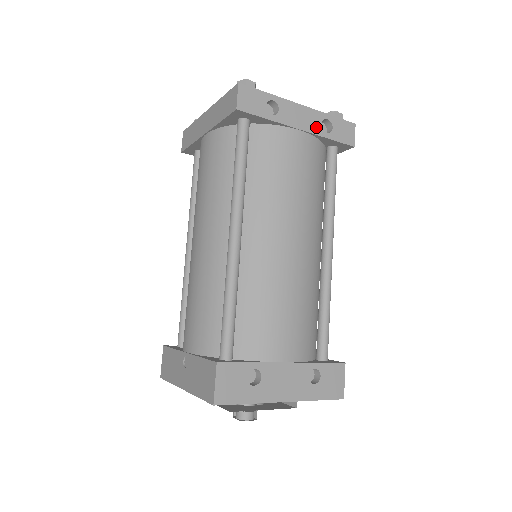
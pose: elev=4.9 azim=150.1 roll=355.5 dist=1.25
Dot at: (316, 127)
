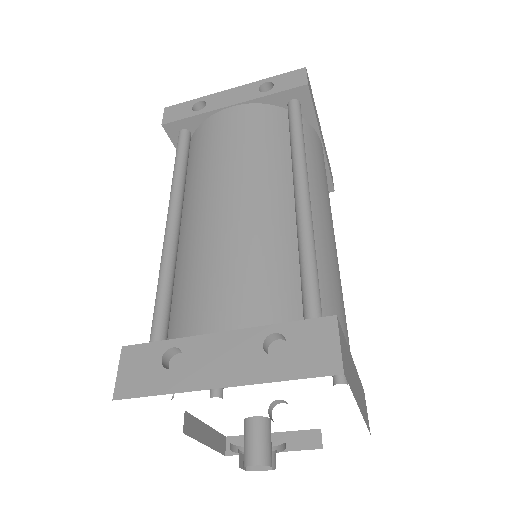
Dot at: (252, 94)
